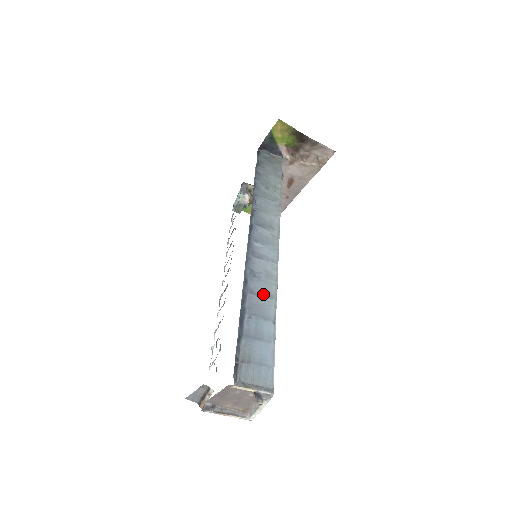
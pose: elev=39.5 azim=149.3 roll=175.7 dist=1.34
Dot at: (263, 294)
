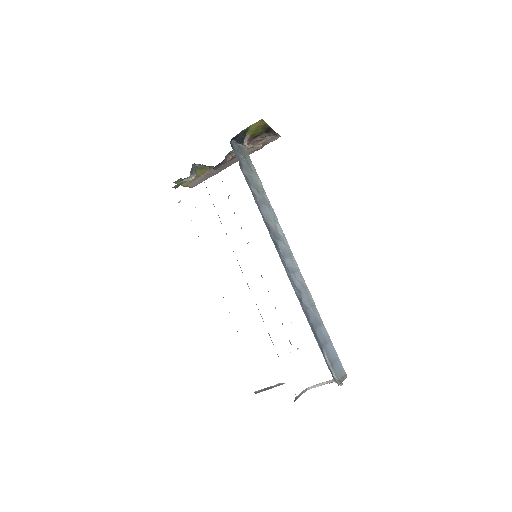
Dot at: (310, 305)
